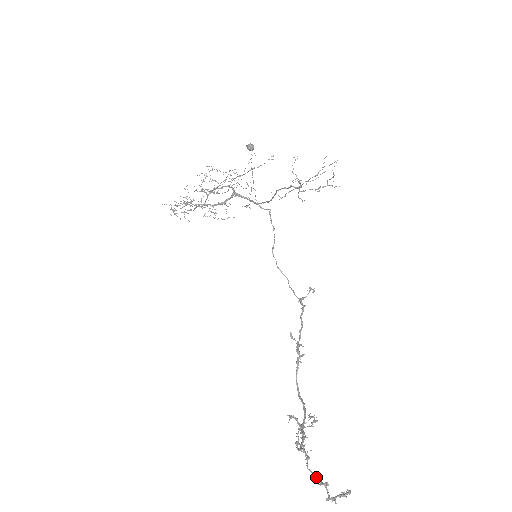
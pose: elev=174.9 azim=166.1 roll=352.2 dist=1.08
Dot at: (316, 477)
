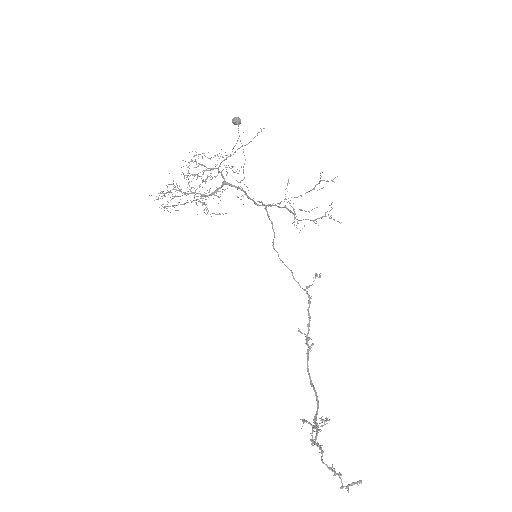
Dot at: (330, 469)
